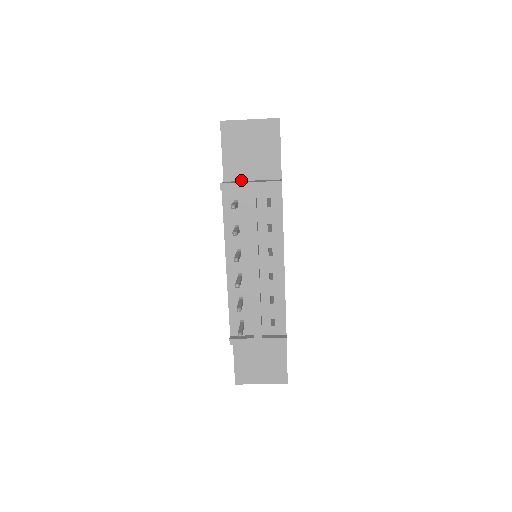
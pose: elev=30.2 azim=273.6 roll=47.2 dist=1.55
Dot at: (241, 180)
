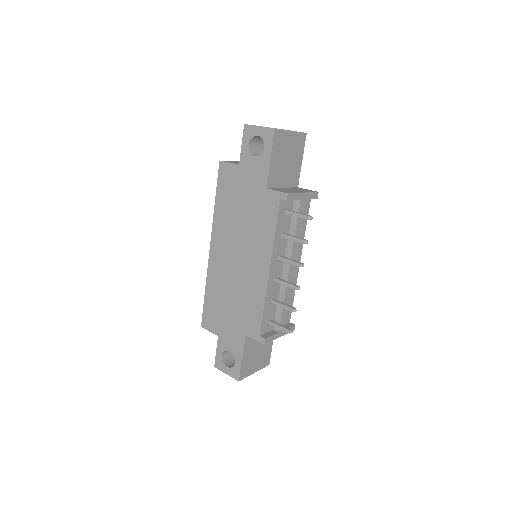
Dot at: (277, 187)
